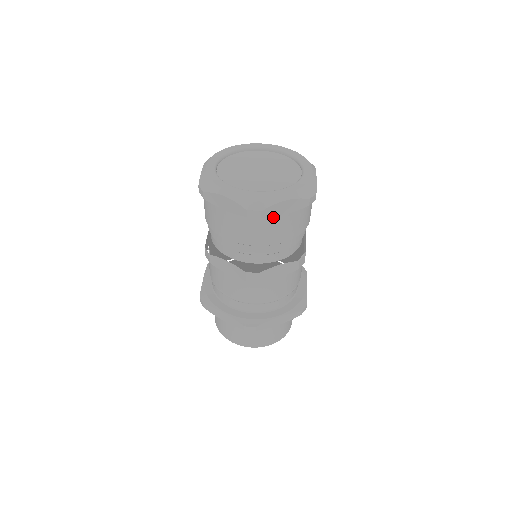
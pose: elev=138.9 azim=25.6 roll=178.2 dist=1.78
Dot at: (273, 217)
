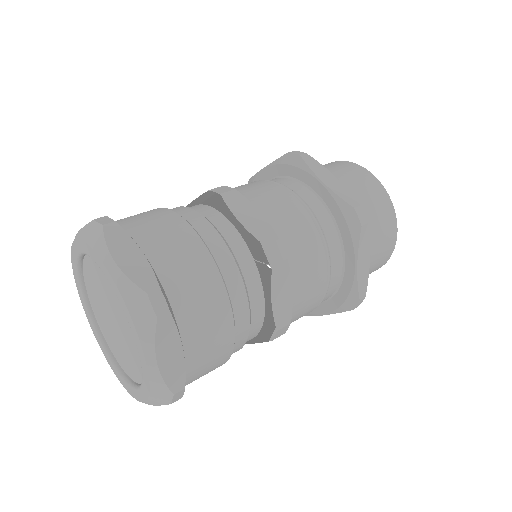
Dot at: occluded
